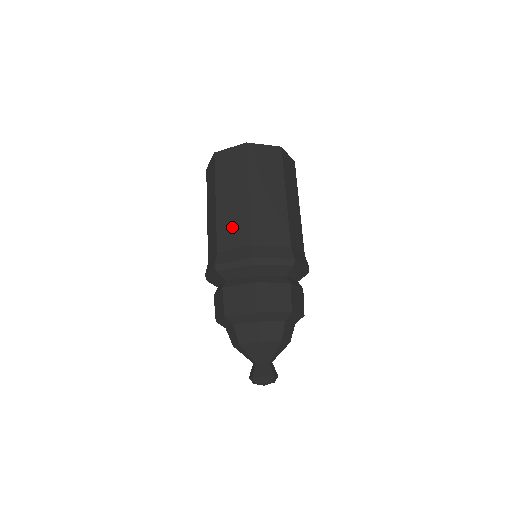
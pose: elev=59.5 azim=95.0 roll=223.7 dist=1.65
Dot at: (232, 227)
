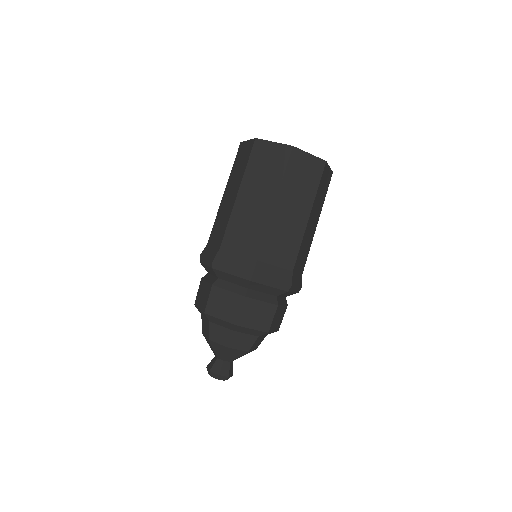
Dot at: (244, 231)
